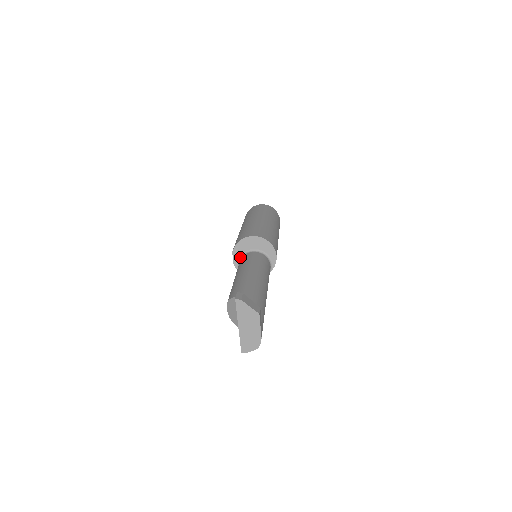
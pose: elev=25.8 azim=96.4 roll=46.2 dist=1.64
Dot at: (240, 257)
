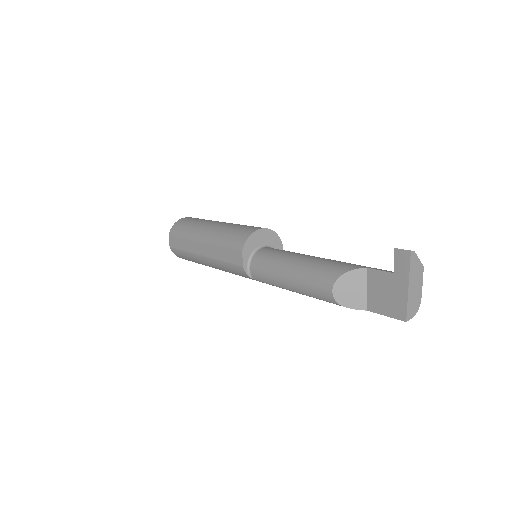
Dot at: (250, 256)
